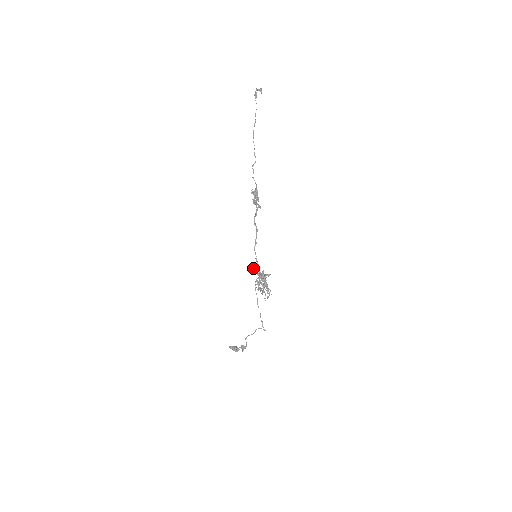
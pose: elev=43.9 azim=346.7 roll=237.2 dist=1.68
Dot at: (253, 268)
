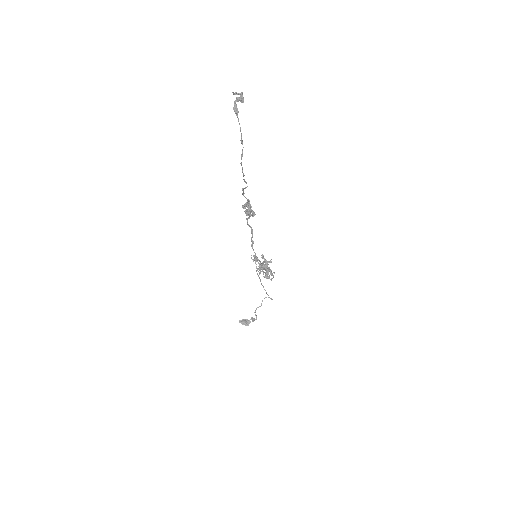
Dot at: (252, 259)
